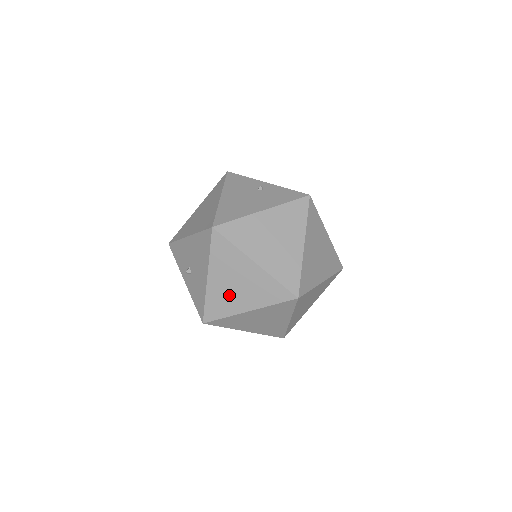
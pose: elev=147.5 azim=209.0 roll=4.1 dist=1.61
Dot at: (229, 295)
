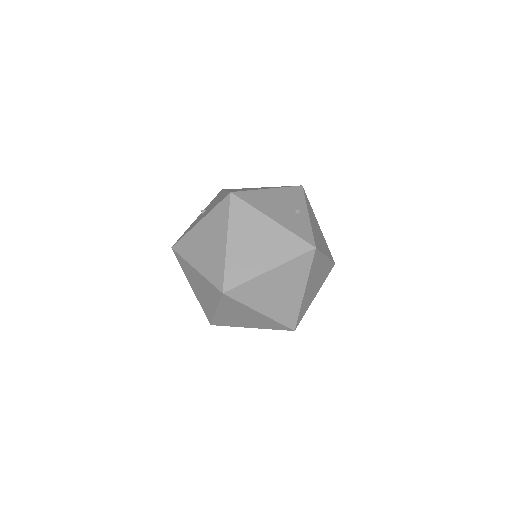
Dot at: (197, 246)
